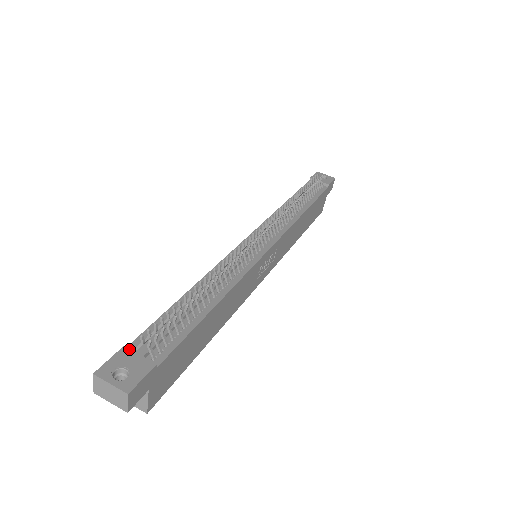
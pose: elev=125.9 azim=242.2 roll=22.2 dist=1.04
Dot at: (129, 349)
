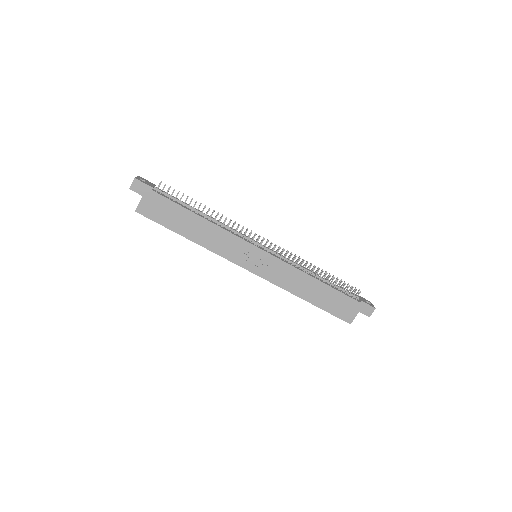
Dot at: (155, 185)
